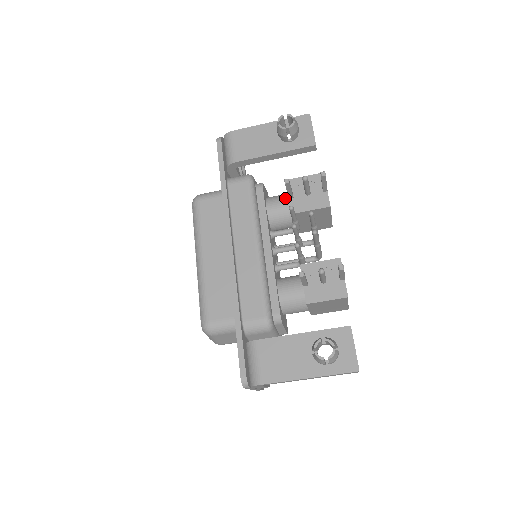
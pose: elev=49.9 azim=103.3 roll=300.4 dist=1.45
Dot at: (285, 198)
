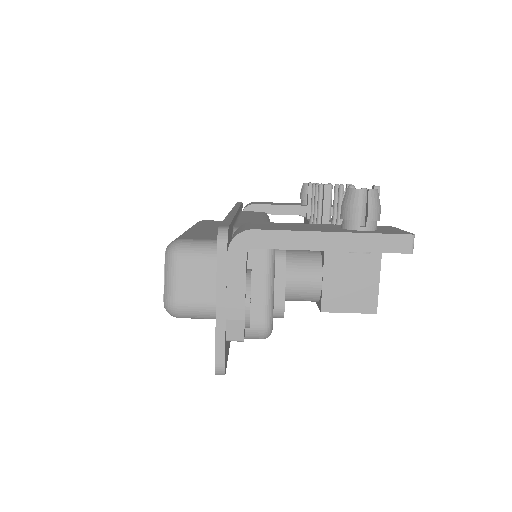
Dot at: occluded
